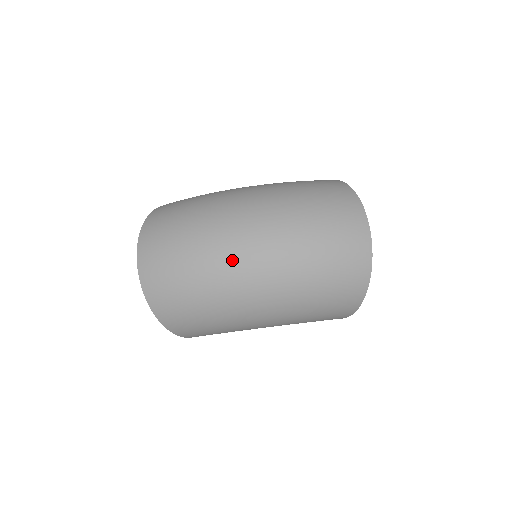
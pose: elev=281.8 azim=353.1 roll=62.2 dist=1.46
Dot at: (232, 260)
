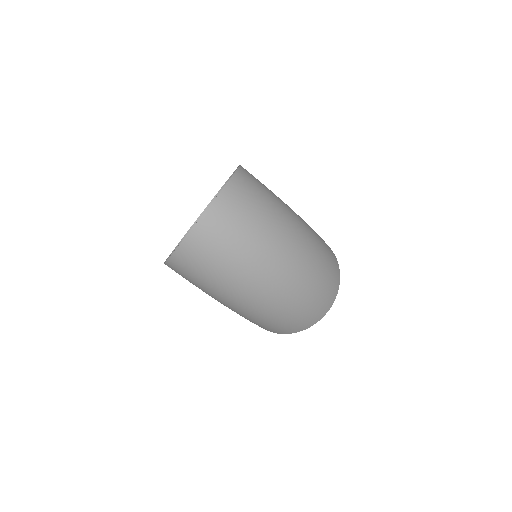
Dot at: (263, 277)
